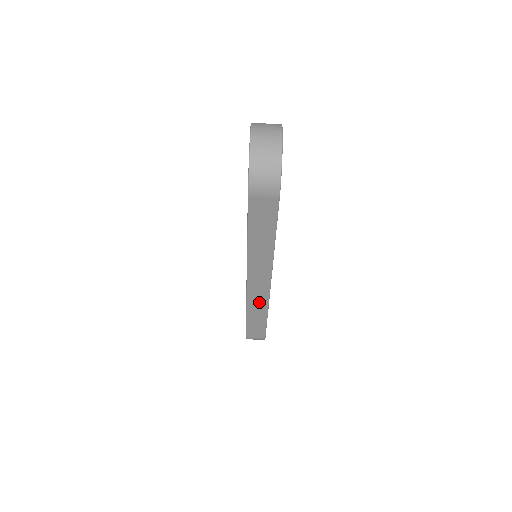
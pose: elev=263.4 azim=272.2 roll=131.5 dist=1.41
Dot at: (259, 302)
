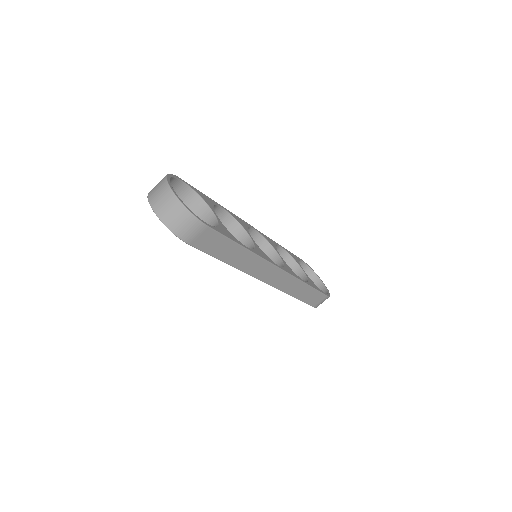
Dot at: (289, 283)
